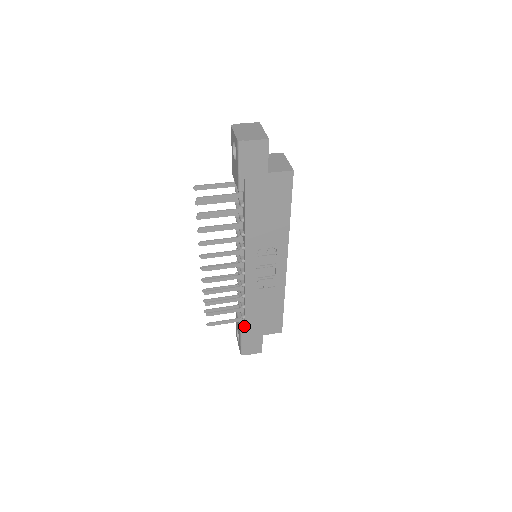
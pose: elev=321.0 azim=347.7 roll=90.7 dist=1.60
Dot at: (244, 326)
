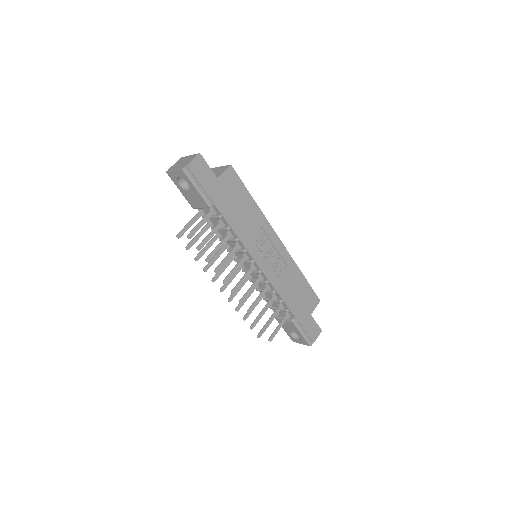
Dot at: (293, 318)
